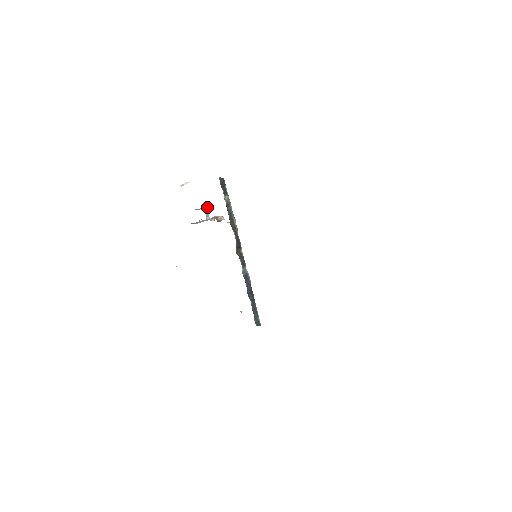
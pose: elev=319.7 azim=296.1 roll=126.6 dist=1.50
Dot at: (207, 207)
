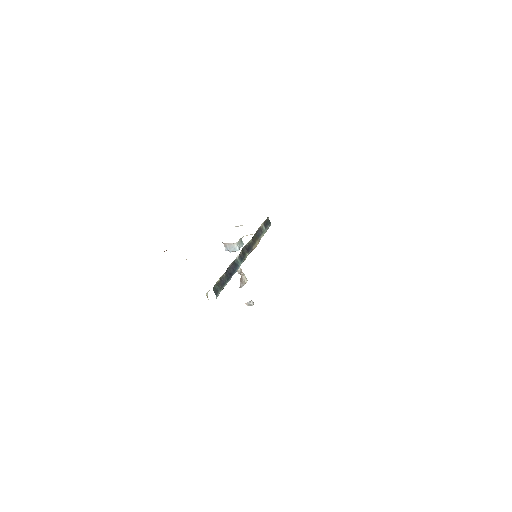
Dot at: (243, 244)
